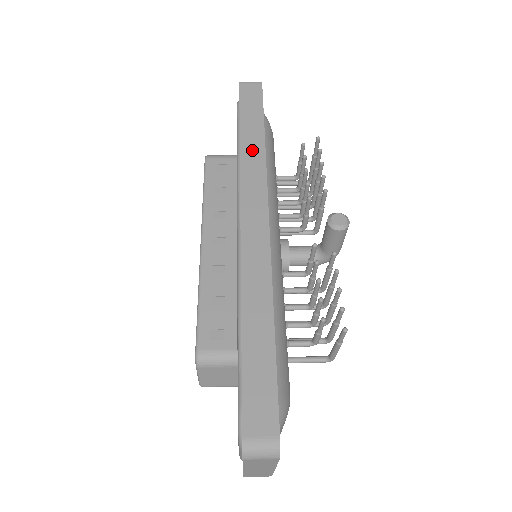
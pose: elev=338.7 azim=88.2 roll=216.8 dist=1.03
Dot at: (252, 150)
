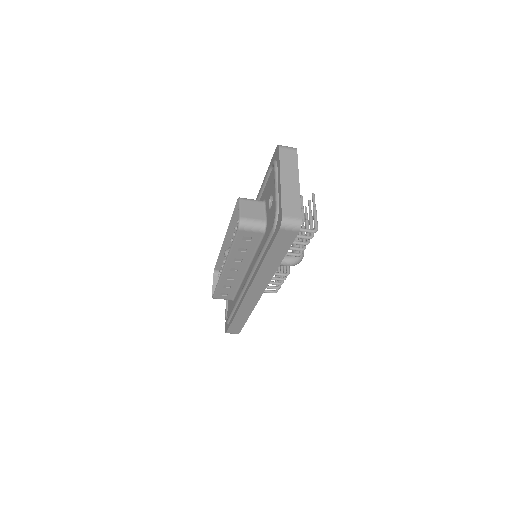
Dot at: occluded
